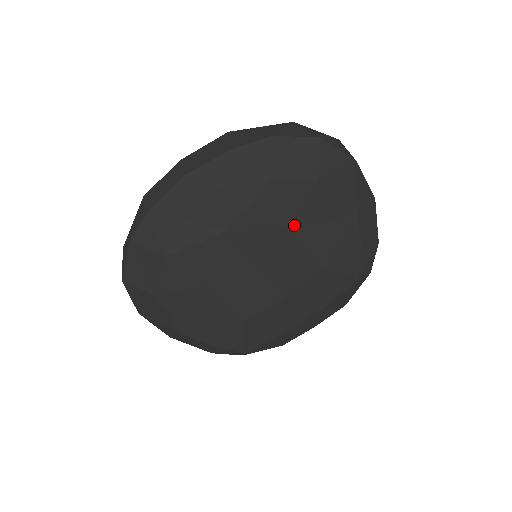
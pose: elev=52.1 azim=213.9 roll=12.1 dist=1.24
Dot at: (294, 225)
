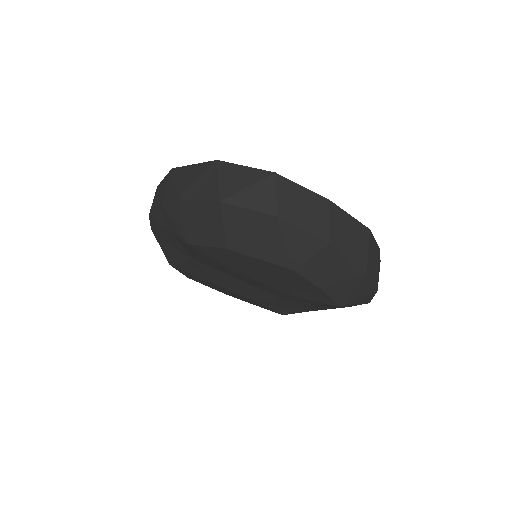
Dot at: (236, 269)
